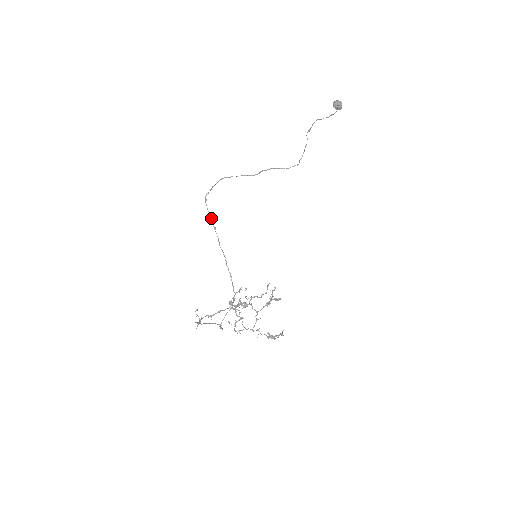
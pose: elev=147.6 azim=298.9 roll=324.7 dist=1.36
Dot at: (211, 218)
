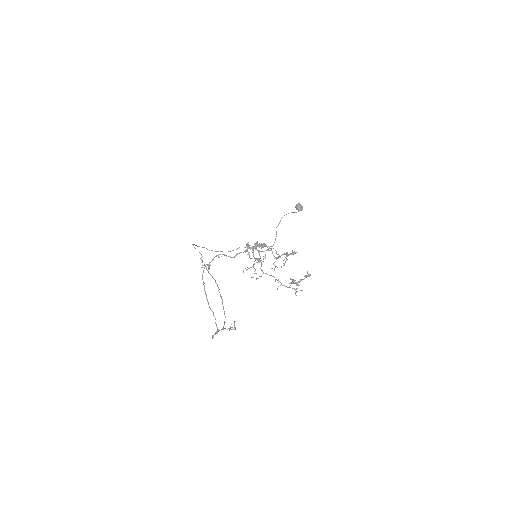
Dot at: (199, 252)
